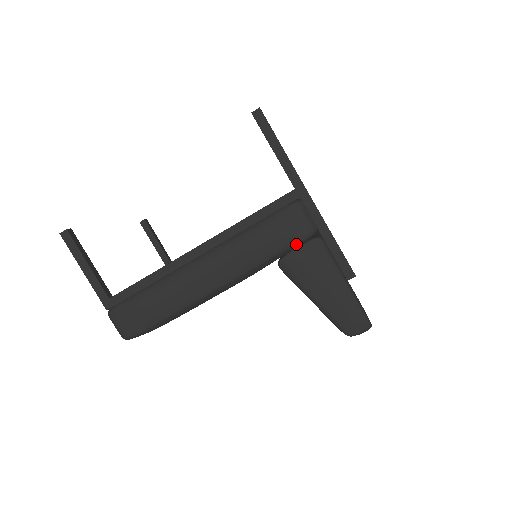
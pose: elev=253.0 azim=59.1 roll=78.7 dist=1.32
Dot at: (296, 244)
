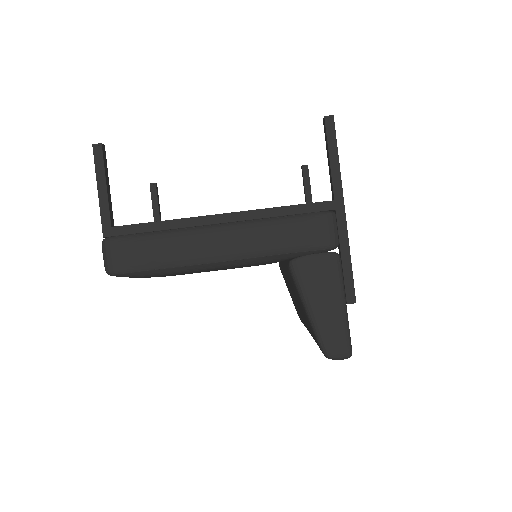
Dot at: (314, 250)
